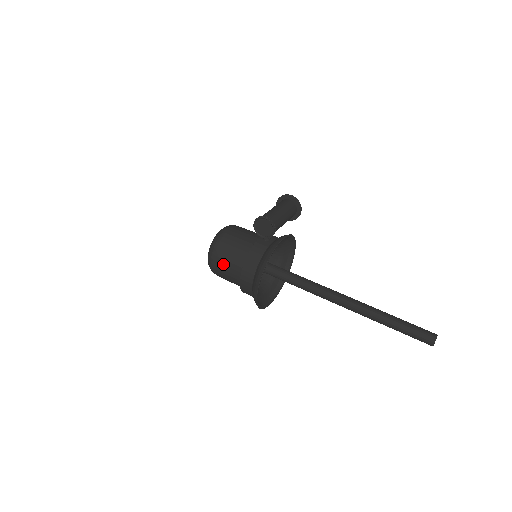
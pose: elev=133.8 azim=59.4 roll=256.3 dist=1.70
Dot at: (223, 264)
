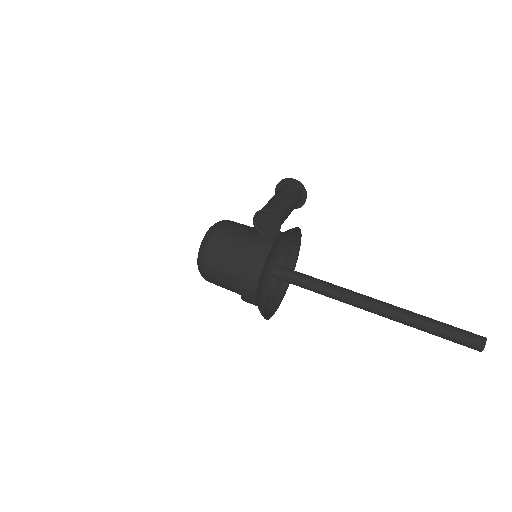
Dot at: (218, 270)
